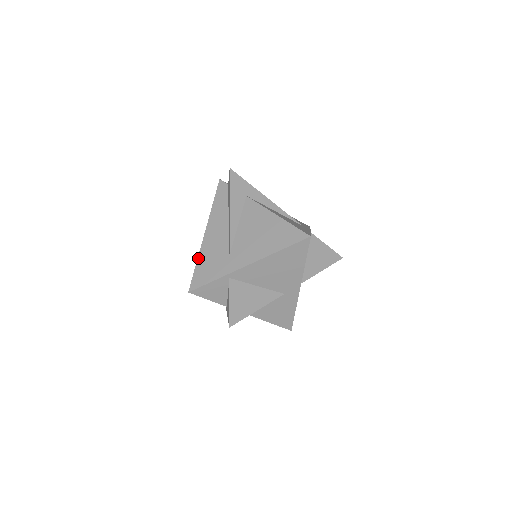
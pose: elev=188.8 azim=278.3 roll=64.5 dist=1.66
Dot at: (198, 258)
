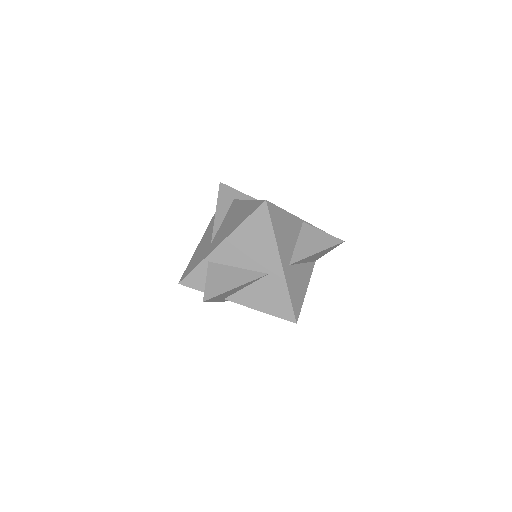
Dot at: (192, 257)
